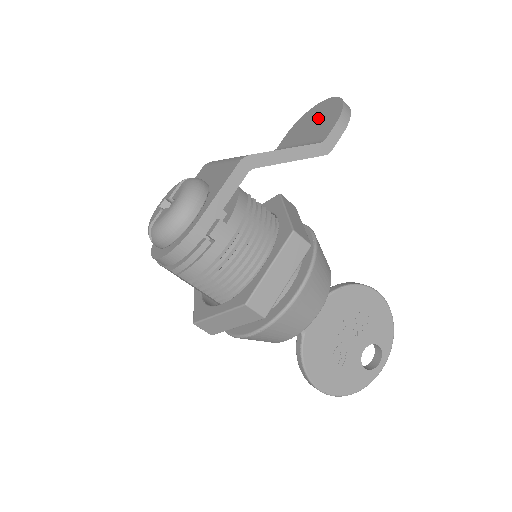
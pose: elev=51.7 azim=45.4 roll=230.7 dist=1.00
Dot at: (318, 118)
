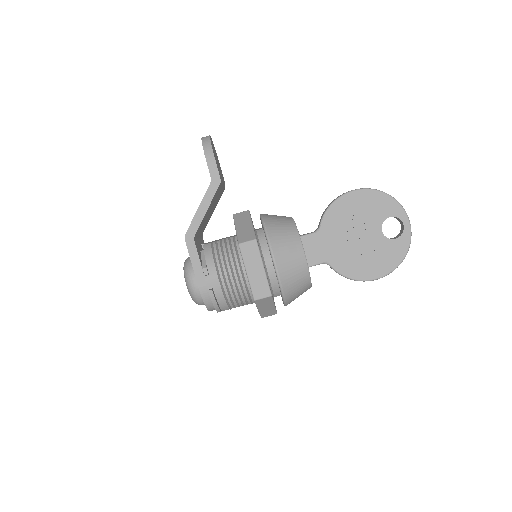
Dot at: occluded
